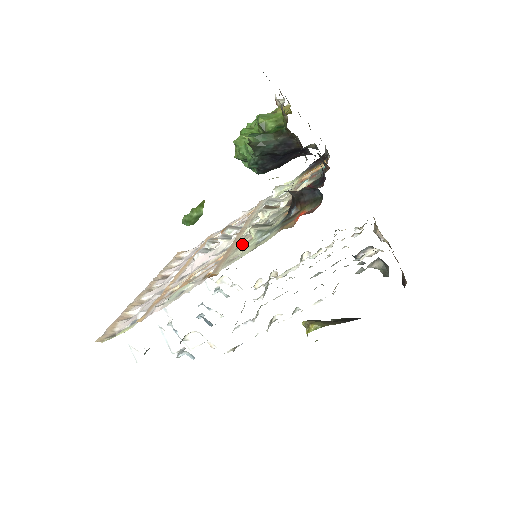
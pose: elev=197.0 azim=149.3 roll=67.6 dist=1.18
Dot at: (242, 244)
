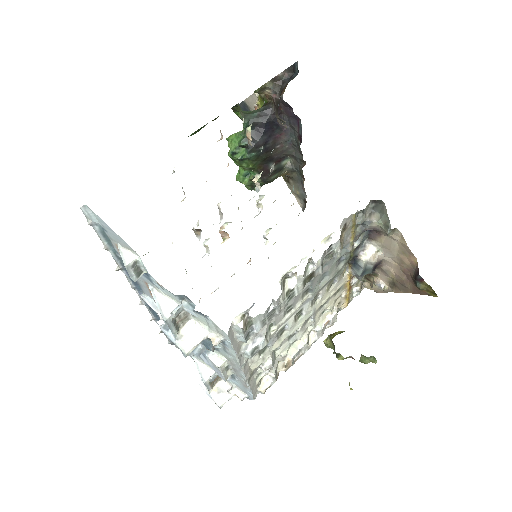
Dot at: occluded
